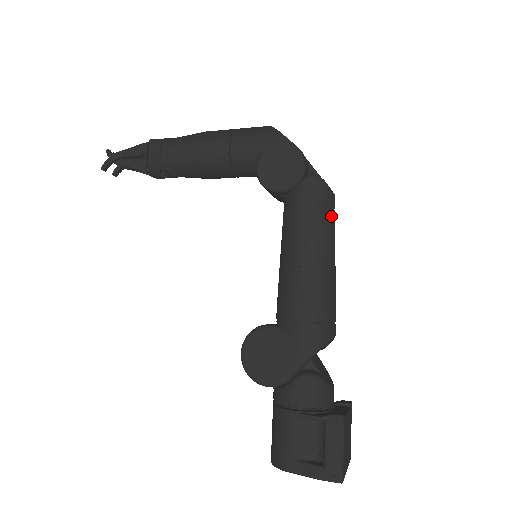
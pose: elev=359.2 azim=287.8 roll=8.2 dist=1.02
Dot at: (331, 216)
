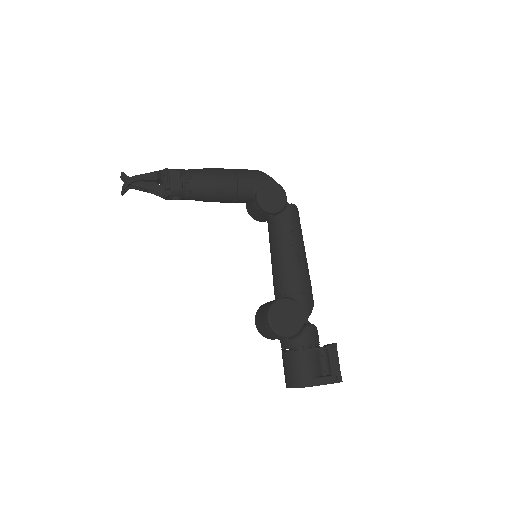
Dot at: (301, 229)
